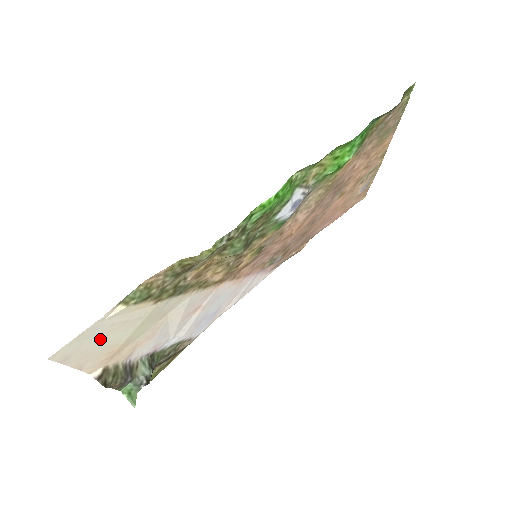
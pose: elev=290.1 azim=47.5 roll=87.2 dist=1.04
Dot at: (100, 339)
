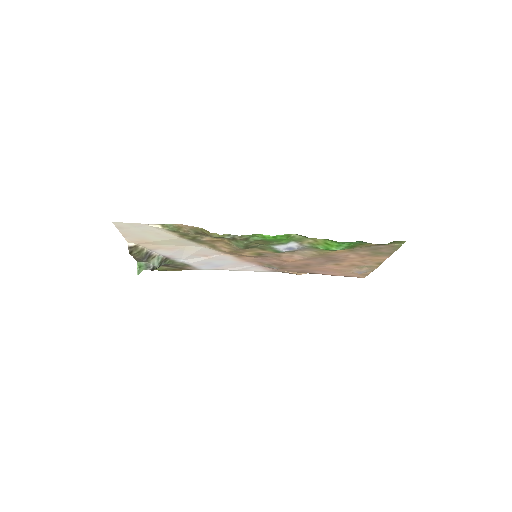
Dot at: (142, 231)
